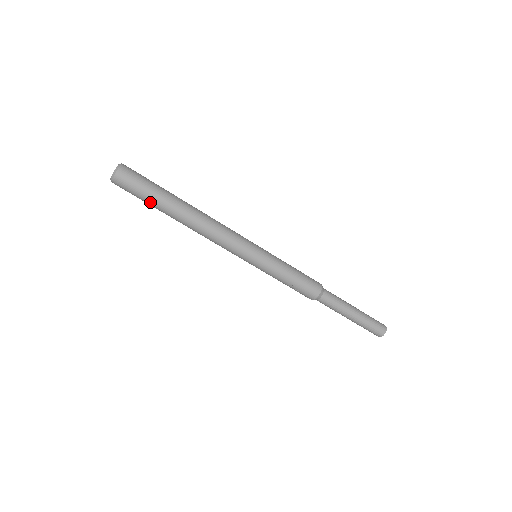
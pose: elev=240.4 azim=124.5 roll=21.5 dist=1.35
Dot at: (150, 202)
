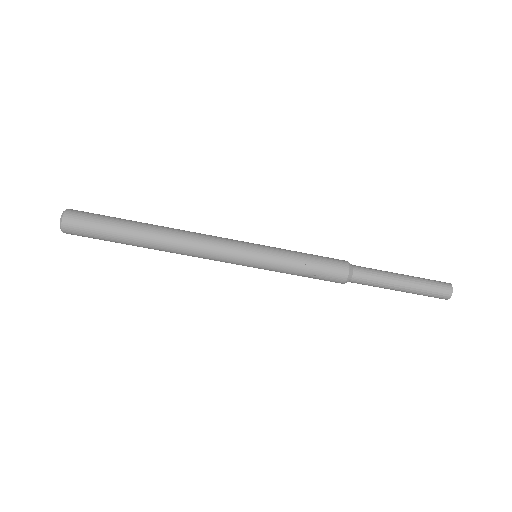
Dot at: (112, 234)
